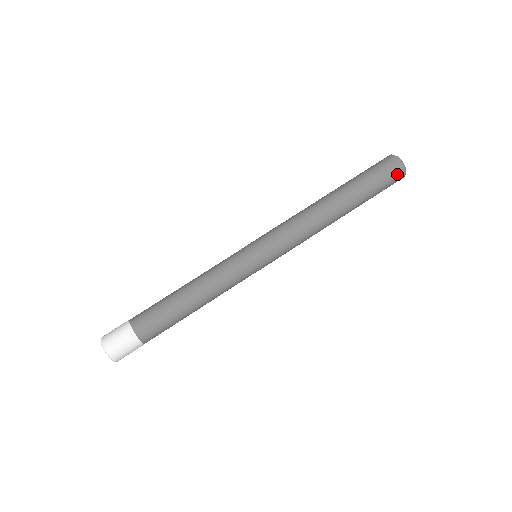
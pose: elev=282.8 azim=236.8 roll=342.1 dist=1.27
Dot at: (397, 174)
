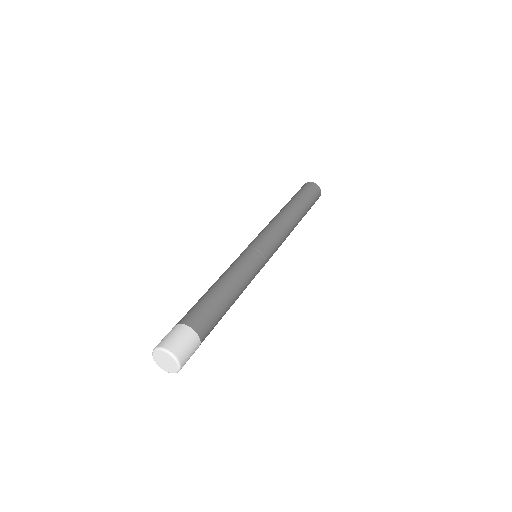
Dot at: (318, 197)
